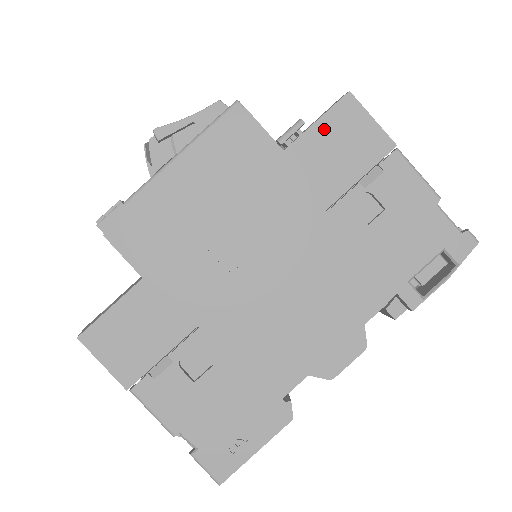
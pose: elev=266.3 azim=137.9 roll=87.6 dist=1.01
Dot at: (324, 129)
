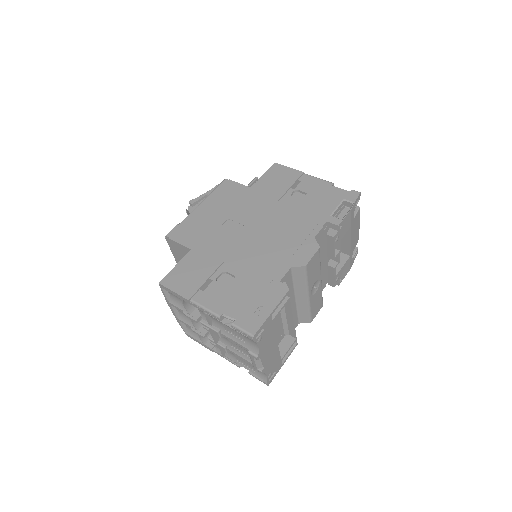
Dot at: (267, 176)
